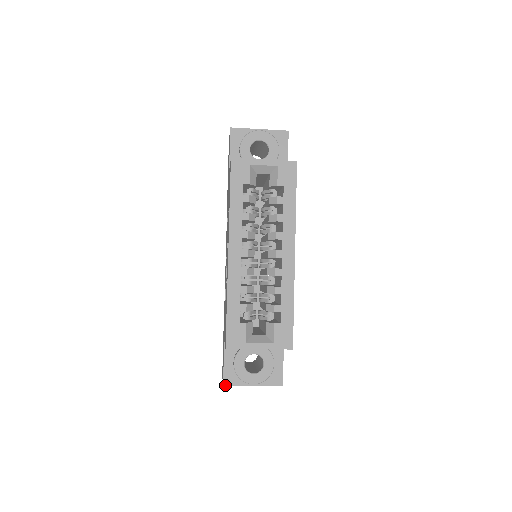
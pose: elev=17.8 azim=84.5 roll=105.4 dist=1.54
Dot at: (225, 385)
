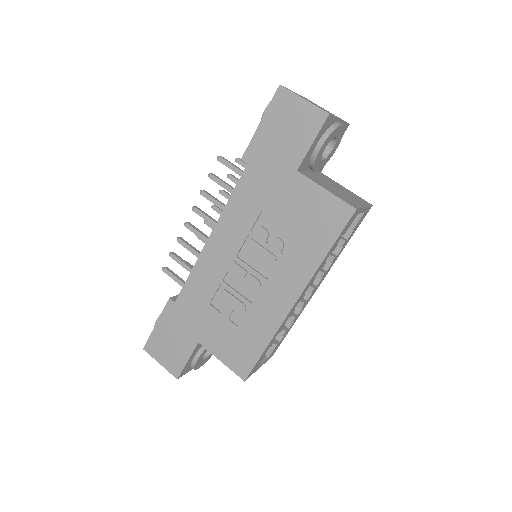
Dot at: occluded
